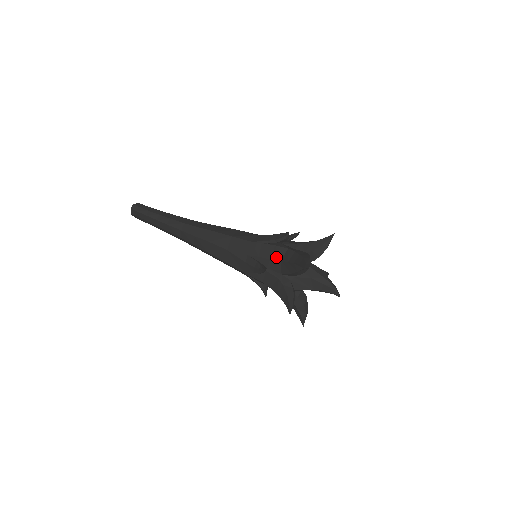
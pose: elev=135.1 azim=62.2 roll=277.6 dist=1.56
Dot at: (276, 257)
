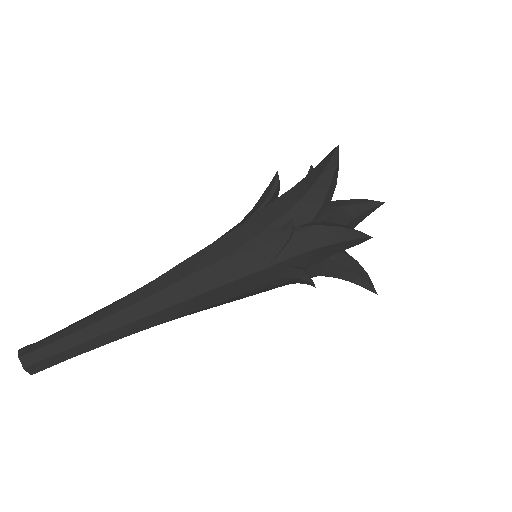
Dot at: (289, 205)
